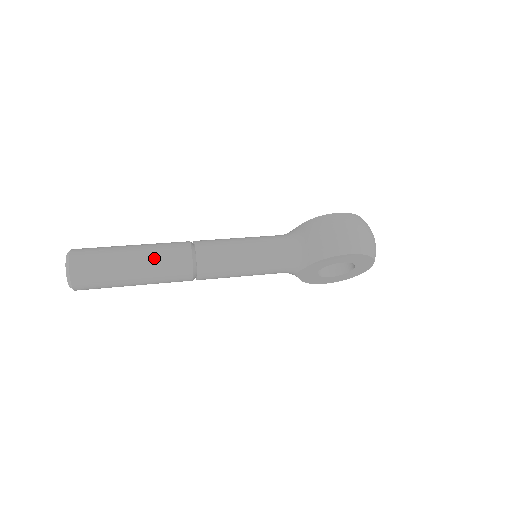
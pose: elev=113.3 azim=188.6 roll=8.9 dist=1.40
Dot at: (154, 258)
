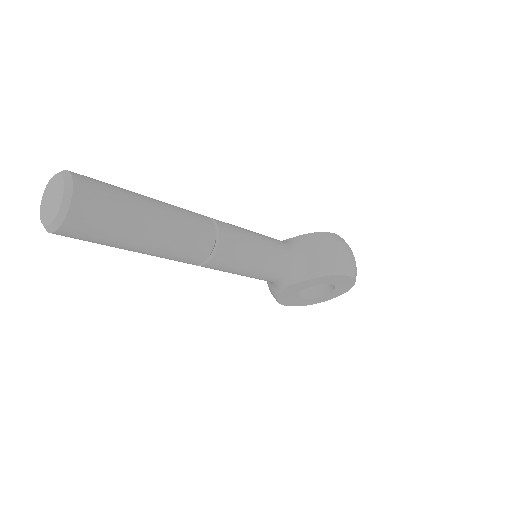
Dot at: (178, 221)
